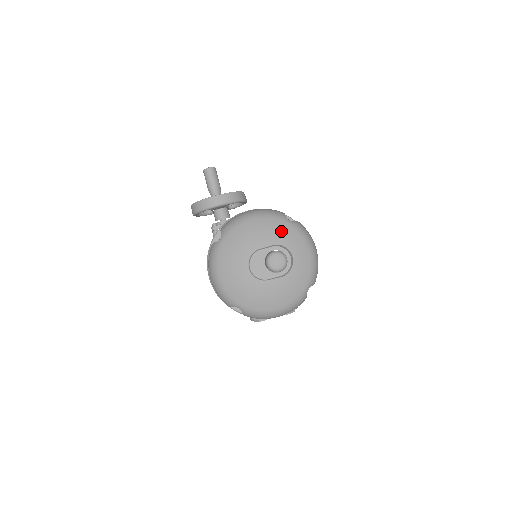
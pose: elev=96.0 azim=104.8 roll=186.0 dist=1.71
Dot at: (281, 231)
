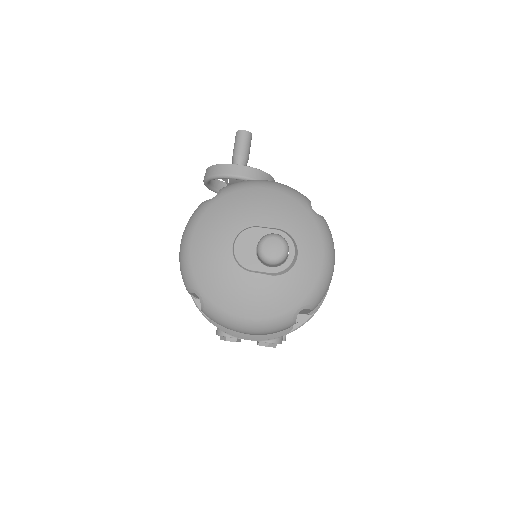
Dot at: (296, 216)
